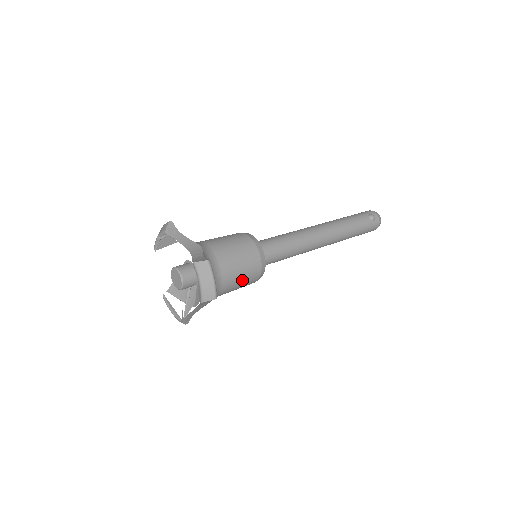
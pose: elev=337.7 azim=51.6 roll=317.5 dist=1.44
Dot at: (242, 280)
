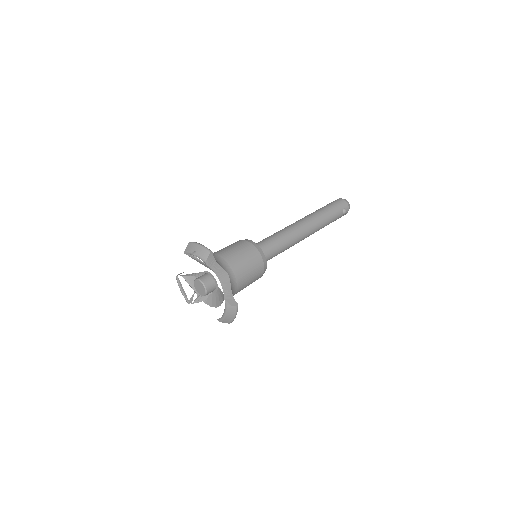
Dot at: occluded
